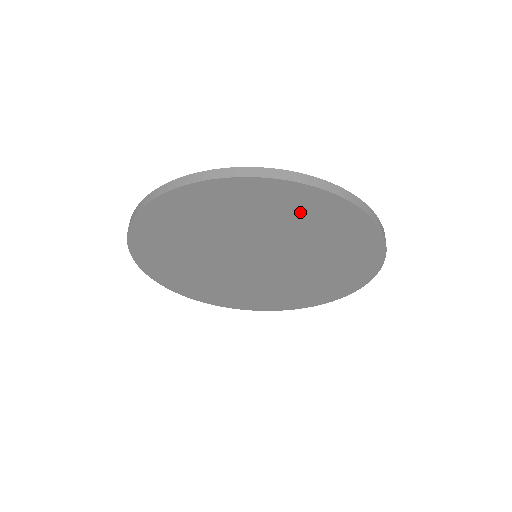
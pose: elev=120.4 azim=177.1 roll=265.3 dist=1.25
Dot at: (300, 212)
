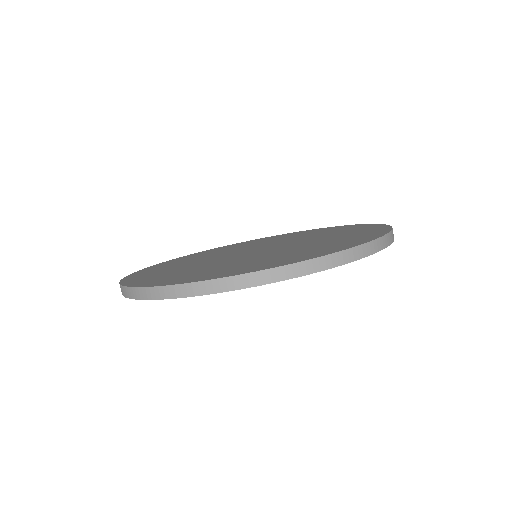
Dot at: occluded
